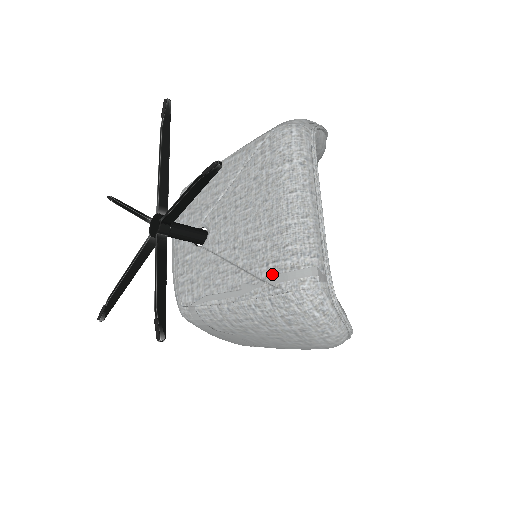
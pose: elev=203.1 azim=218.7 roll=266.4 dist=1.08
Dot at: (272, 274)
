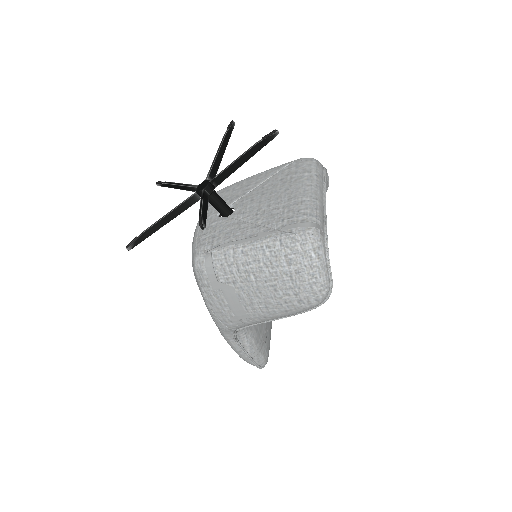
Dot at: (286, 225)
